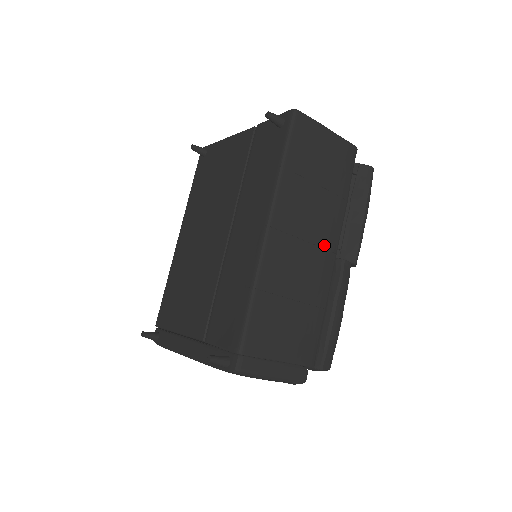
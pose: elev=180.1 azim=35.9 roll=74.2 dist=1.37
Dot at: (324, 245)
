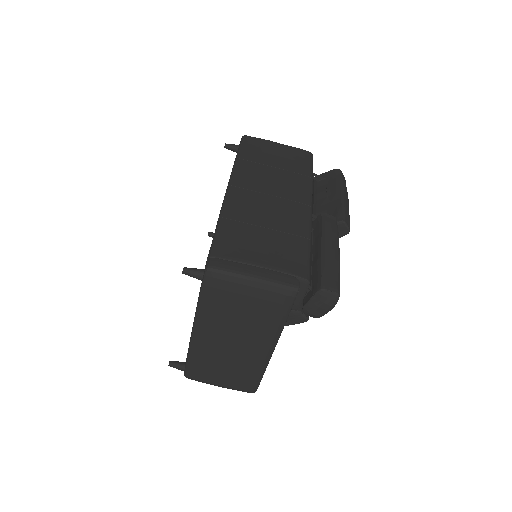
Dot at: (293, 199)
